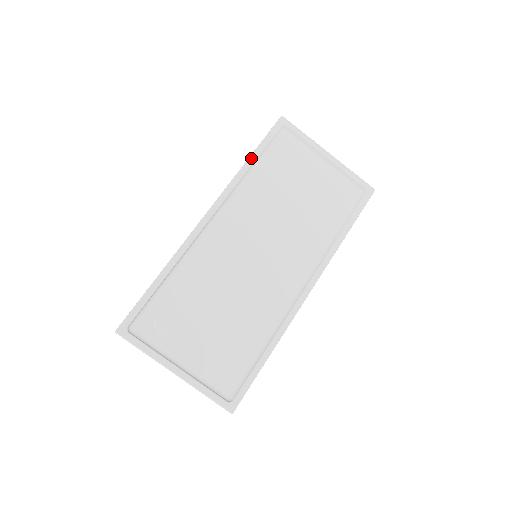
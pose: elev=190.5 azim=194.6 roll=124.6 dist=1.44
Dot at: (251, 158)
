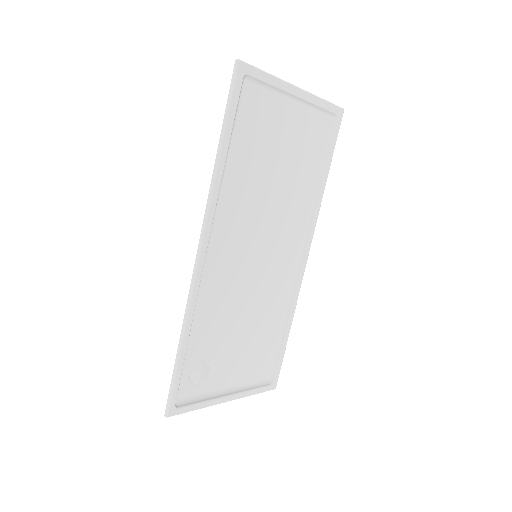
Dot at: (223, 149)
